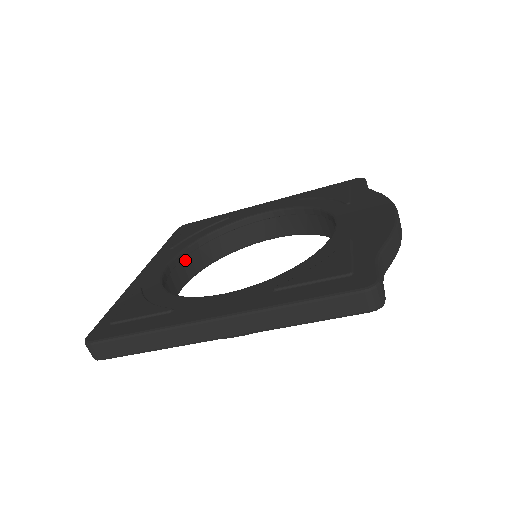
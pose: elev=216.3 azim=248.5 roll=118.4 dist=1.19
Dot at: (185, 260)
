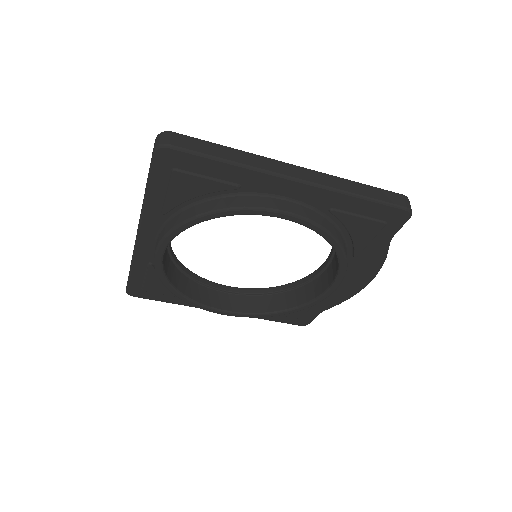
Dot at: (168, 255)
